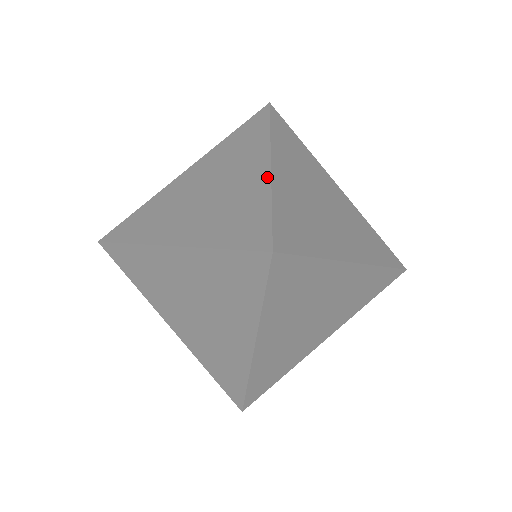
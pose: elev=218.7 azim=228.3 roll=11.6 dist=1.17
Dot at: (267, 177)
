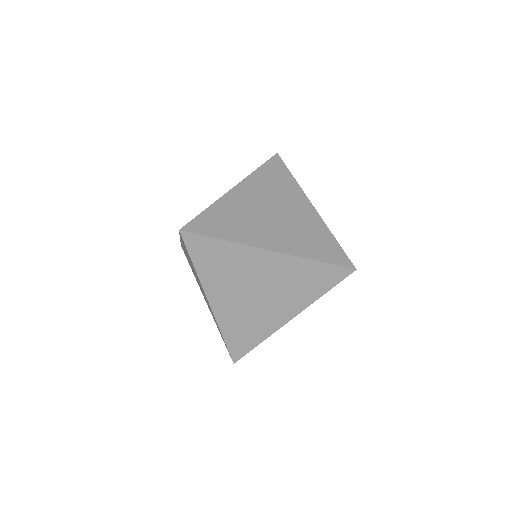
Dot at: (223, 196)
